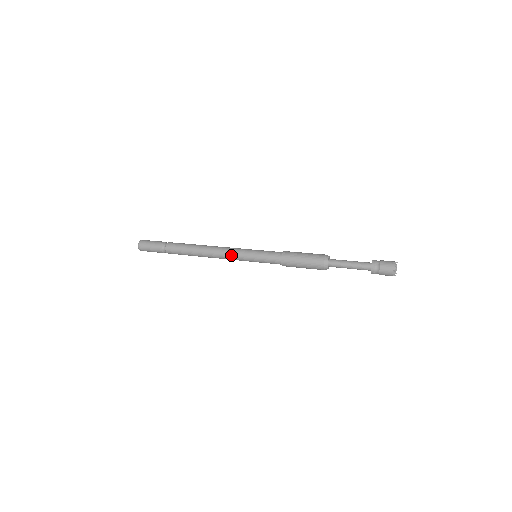
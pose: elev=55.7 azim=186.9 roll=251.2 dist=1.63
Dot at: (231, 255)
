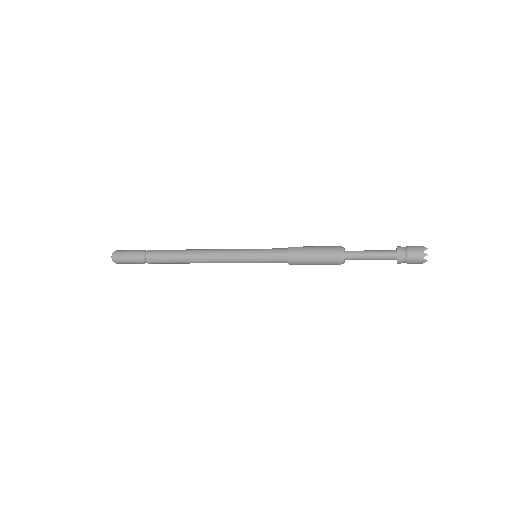
Dot at: (226, 253)
